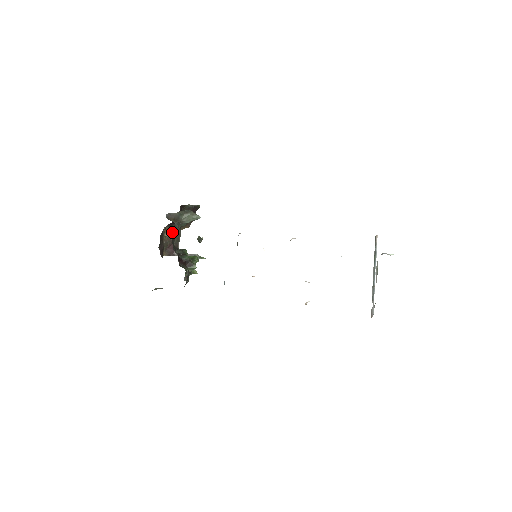
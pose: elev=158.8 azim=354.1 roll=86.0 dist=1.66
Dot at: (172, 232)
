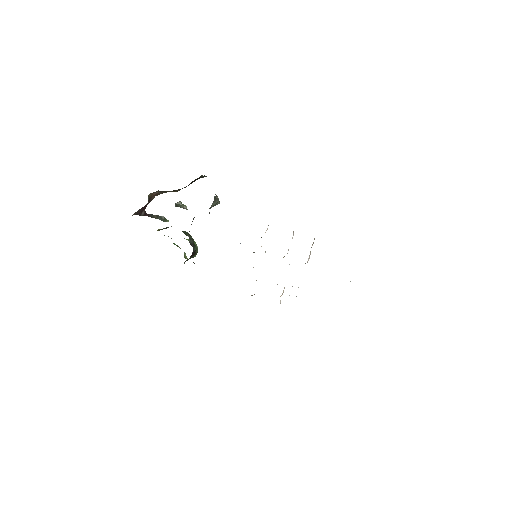
Dot at: occluded
